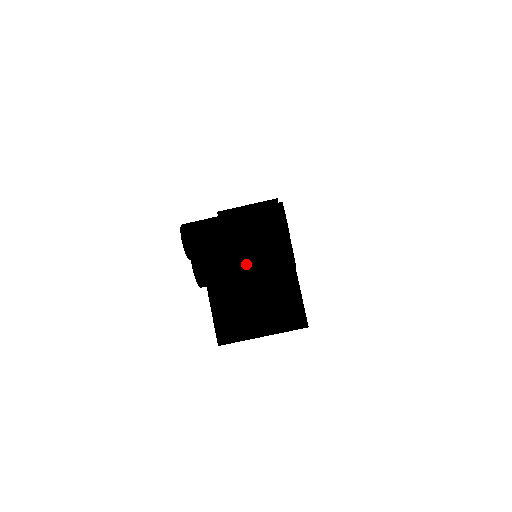
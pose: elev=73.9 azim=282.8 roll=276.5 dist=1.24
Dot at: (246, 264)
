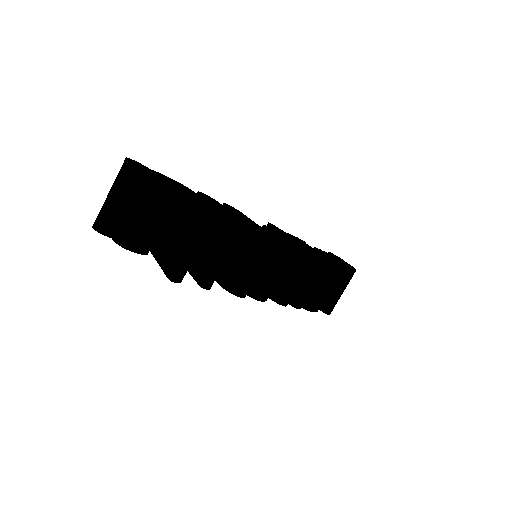
Dot at: (134, 207)
